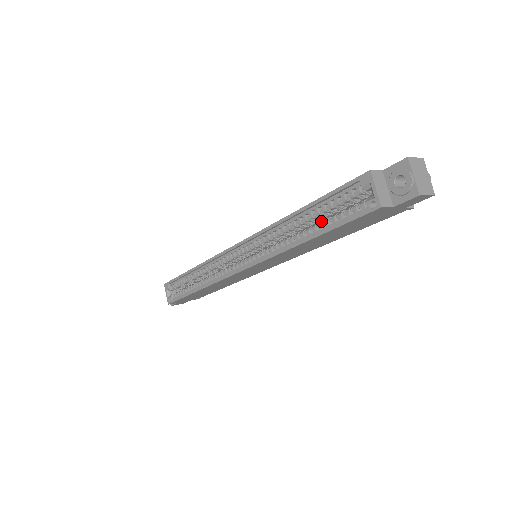
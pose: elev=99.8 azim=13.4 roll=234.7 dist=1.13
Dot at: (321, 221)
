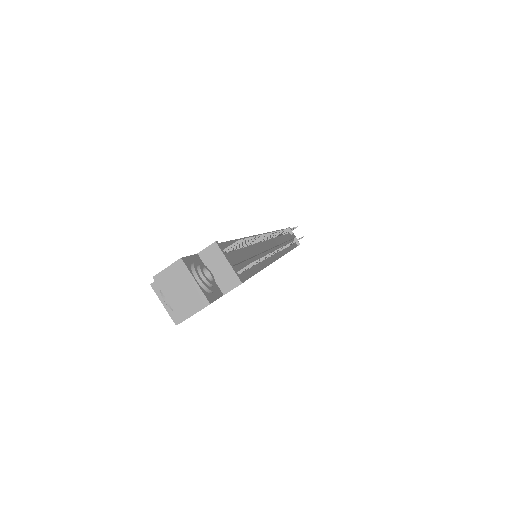
Dot at: occluded
